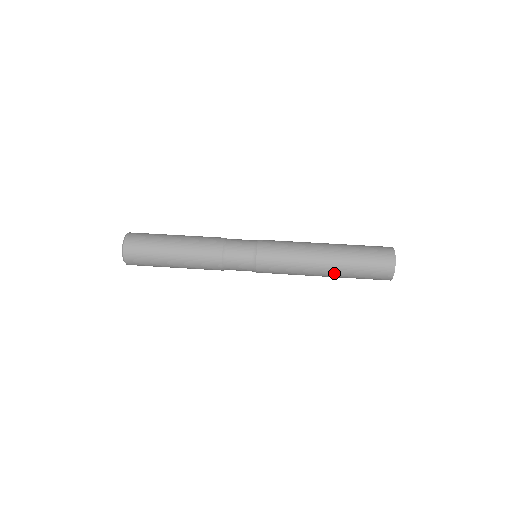
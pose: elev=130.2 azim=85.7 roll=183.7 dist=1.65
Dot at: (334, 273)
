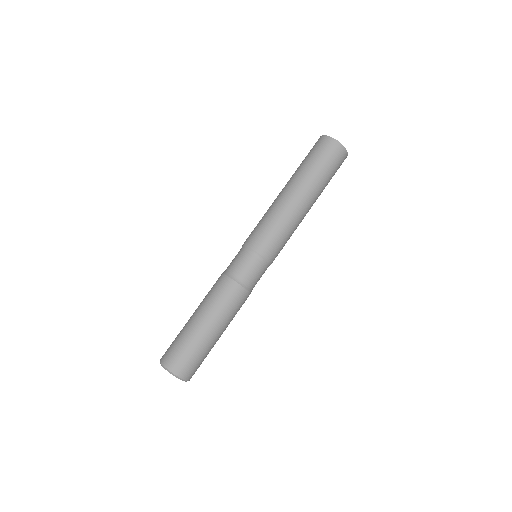
Dot at: occluded
